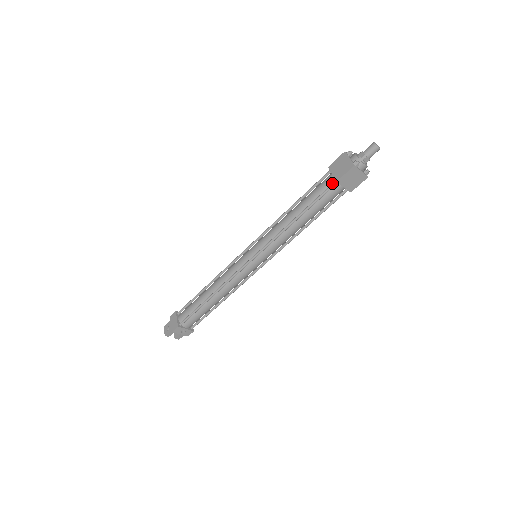
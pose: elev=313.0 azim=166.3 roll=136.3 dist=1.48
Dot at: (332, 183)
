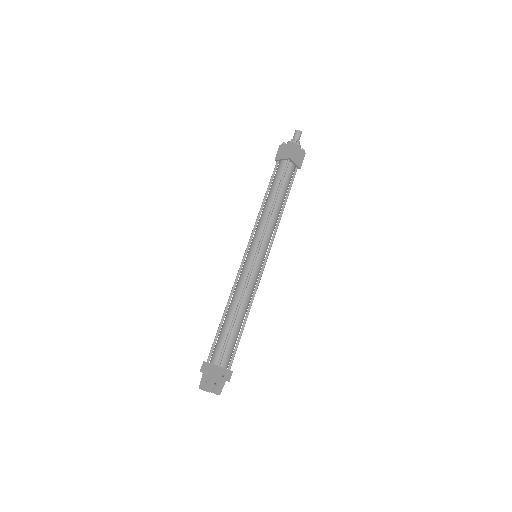
Dot at: (285, 164)
